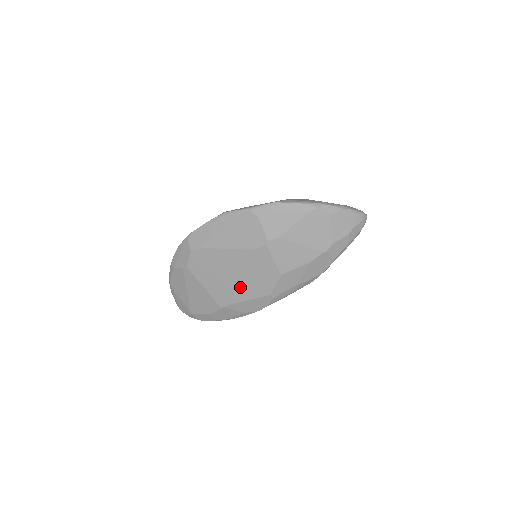
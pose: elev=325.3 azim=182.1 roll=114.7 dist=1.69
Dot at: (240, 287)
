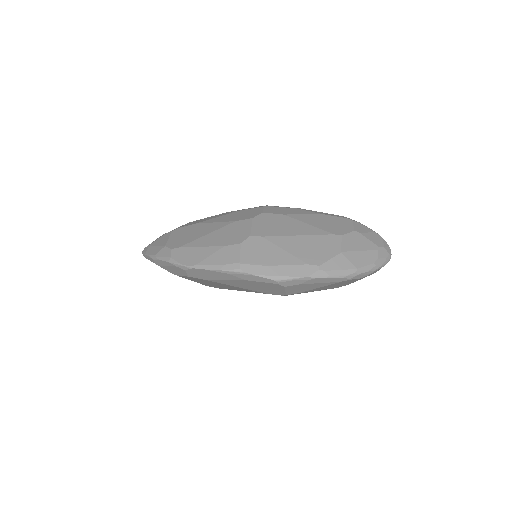
Dot at: occluded
